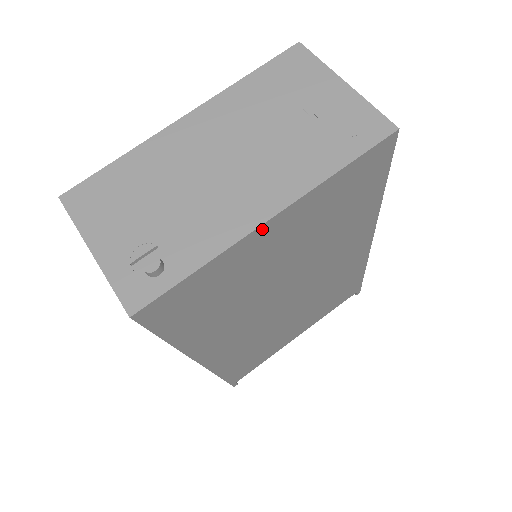
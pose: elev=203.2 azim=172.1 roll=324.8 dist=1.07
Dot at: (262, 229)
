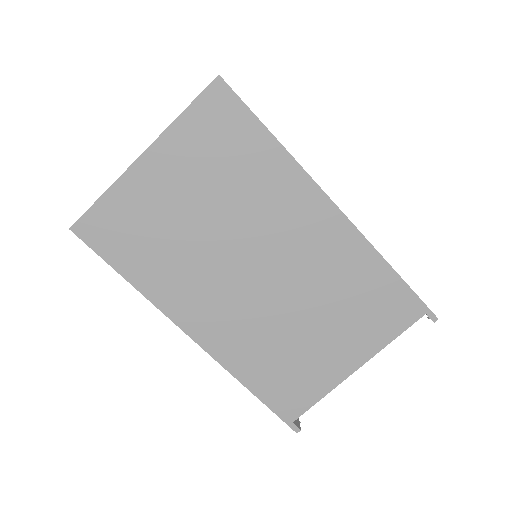
Dot at: (140, 165)
